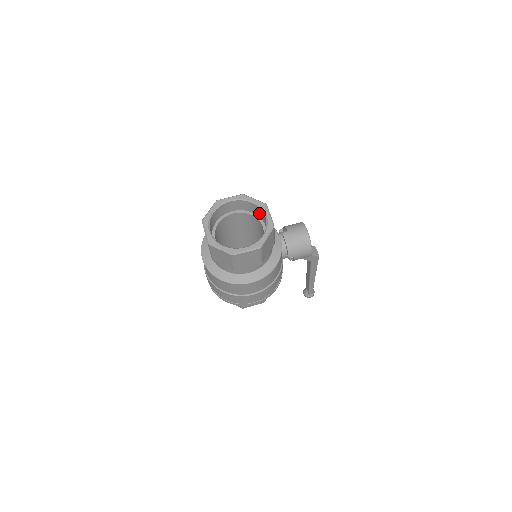
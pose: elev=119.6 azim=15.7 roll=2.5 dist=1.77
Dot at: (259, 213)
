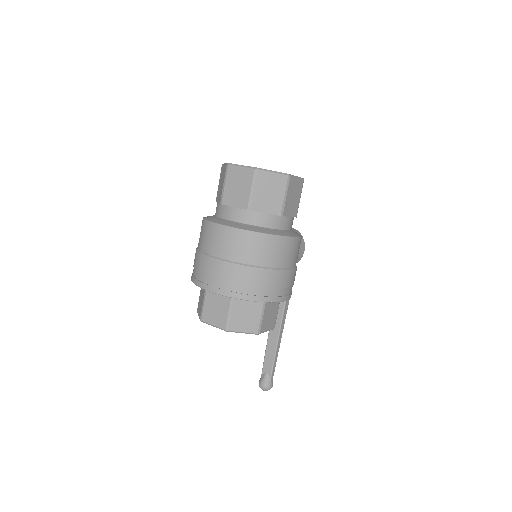
Dot at: occluded
